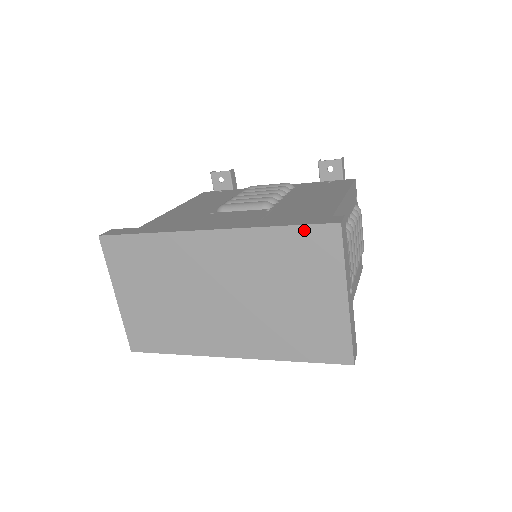
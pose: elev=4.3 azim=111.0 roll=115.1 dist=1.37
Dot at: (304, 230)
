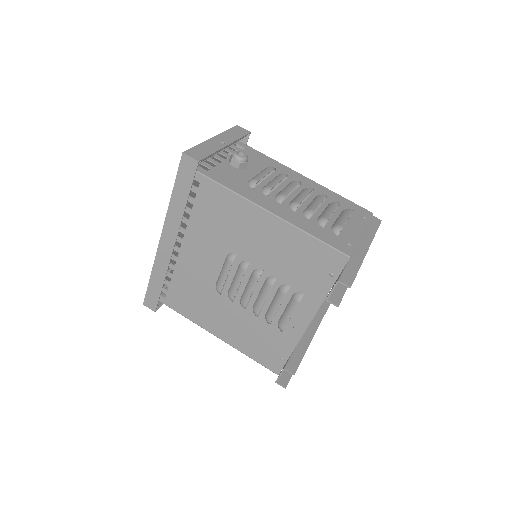
Dot at: occluded
